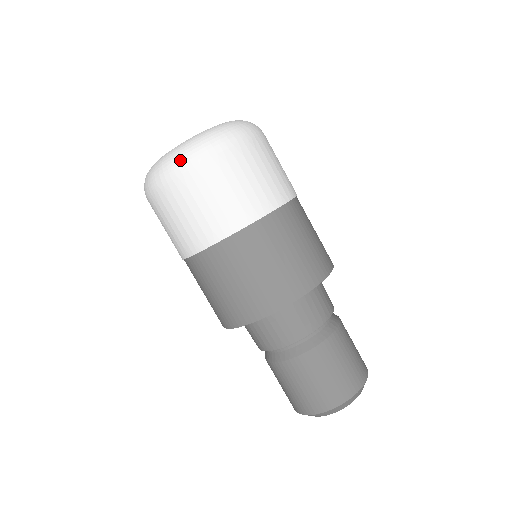
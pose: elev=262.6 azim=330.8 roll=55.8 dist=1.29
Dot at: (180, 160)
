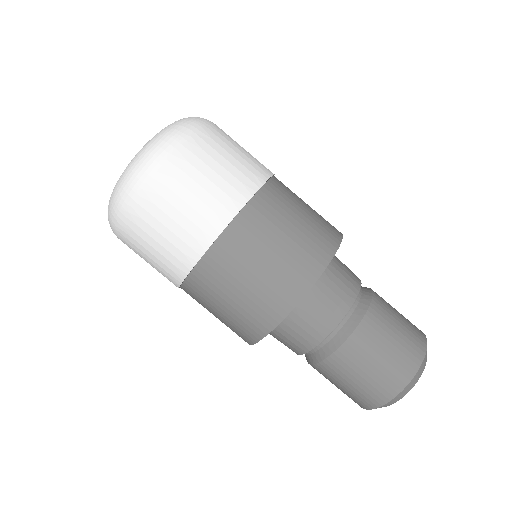
Dot at: (123, 193)
